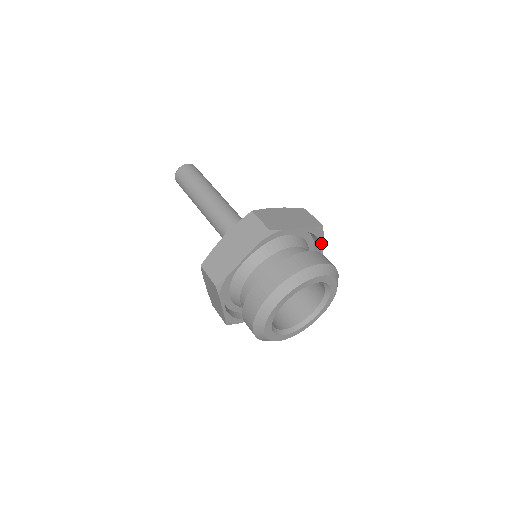
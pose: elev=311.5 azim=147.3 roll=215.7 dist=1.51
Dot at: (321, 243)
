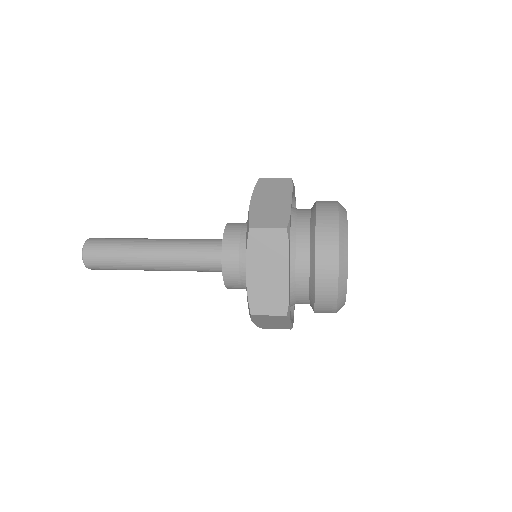
Dot at: occluded
